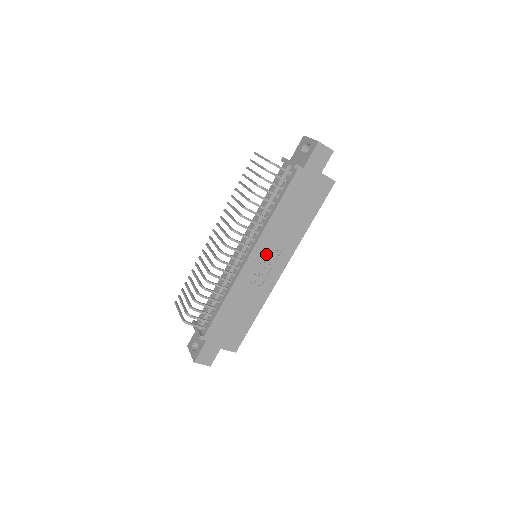
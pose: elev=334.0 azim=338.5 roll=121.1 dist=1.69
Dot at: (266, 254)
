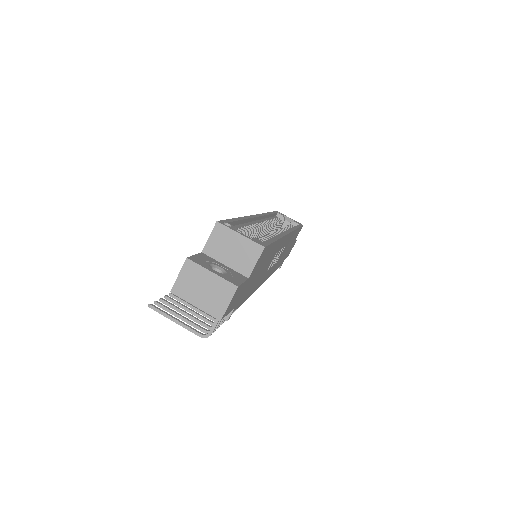
Dot at: (270, 267)
